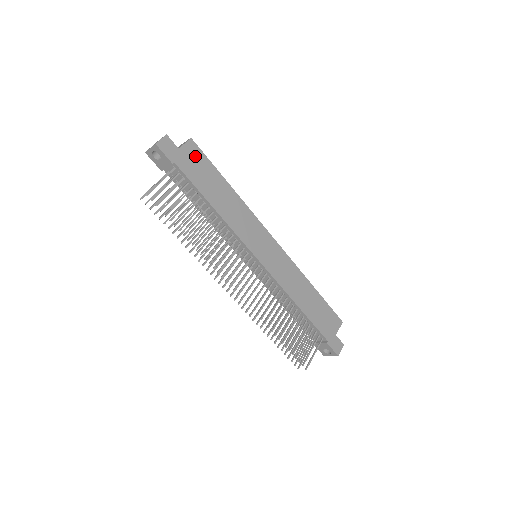
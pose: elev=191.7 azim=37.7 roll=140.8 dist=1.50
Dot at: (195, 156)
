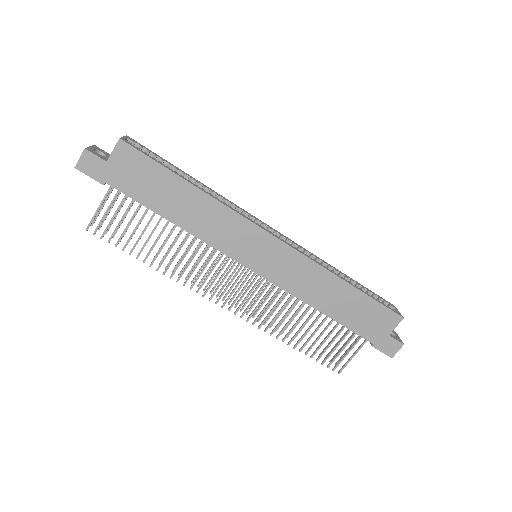
Dot at: (131, 162)
